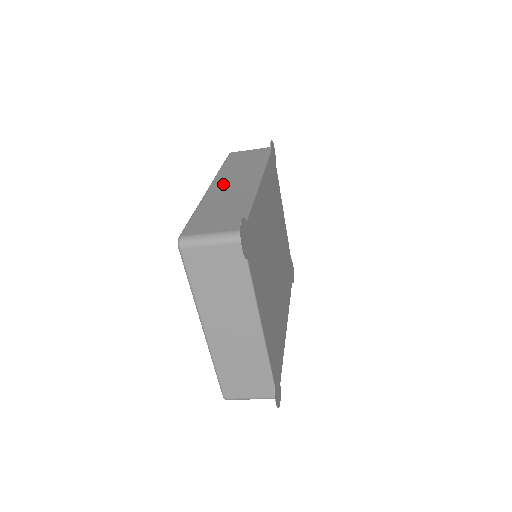
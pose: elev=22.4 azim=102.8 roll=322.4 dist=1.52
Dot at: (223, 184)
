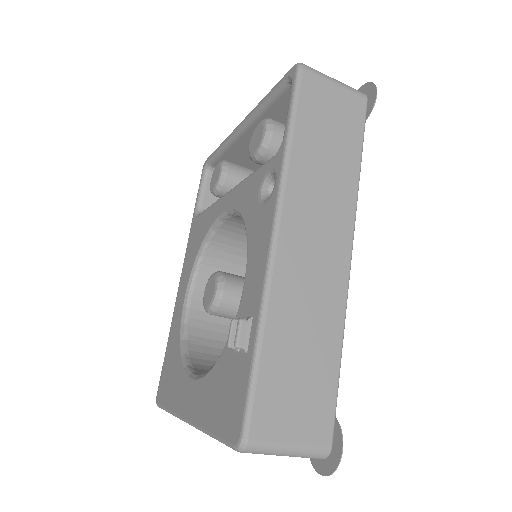
Dot at: (299, 241)
